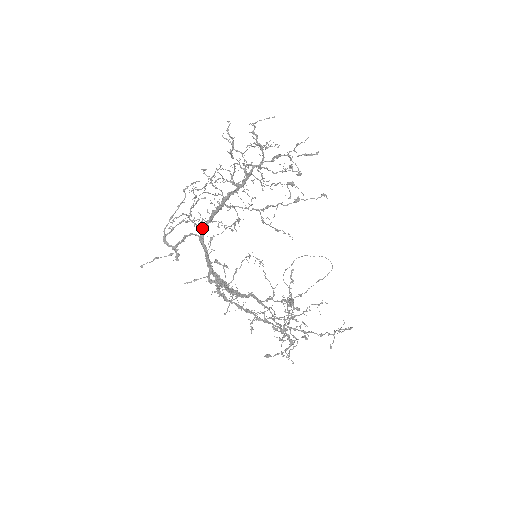
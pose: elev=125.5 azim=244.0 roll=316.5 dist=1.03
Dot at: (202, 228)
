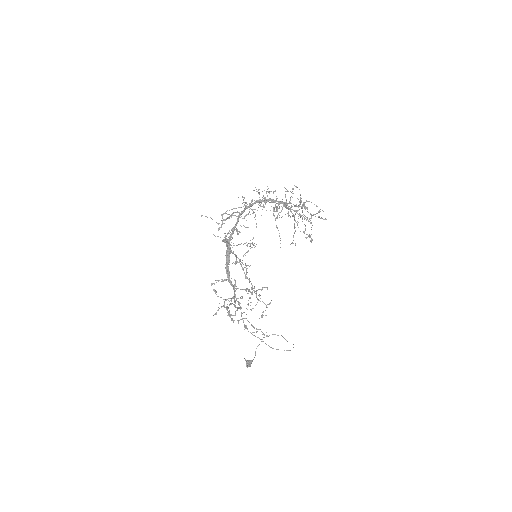
Dot at: (245, 207)
